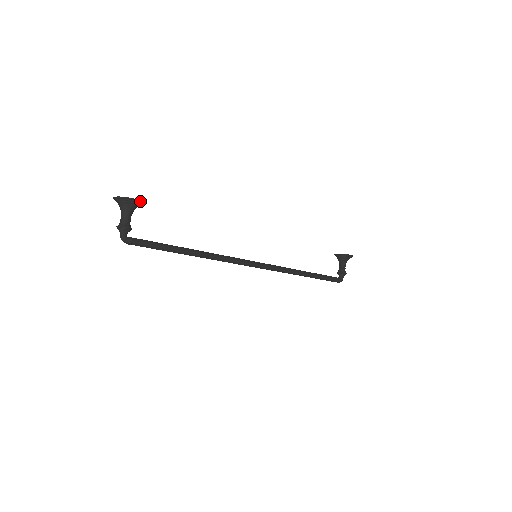
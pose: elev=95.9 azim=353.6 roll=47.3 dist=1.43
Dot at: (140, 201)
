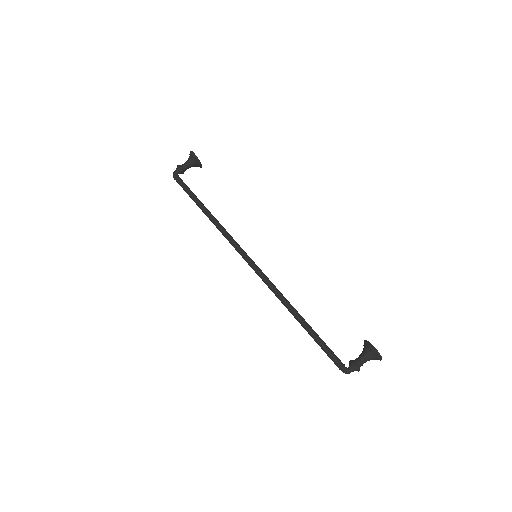
Dot at: (197, 157)
